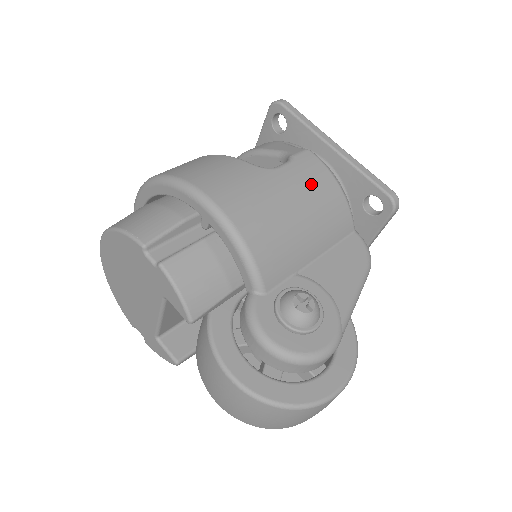
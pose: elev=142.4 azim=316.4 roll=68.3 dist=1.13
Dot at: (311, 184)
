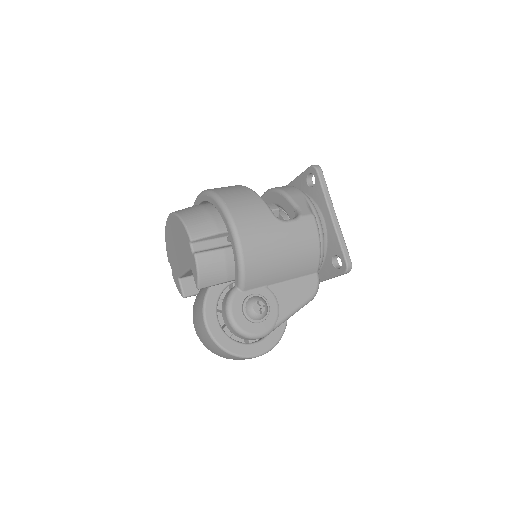
Dot at: (301, 239)
